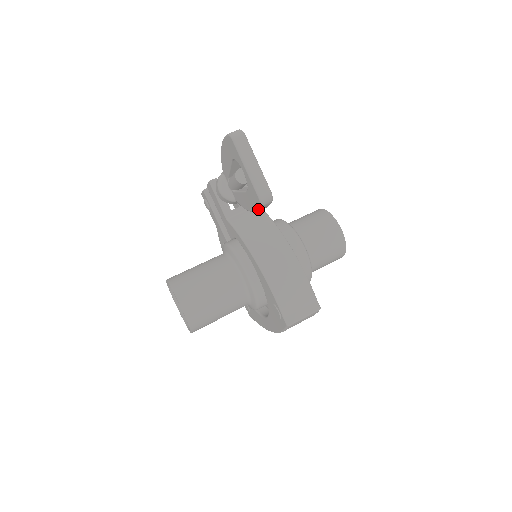
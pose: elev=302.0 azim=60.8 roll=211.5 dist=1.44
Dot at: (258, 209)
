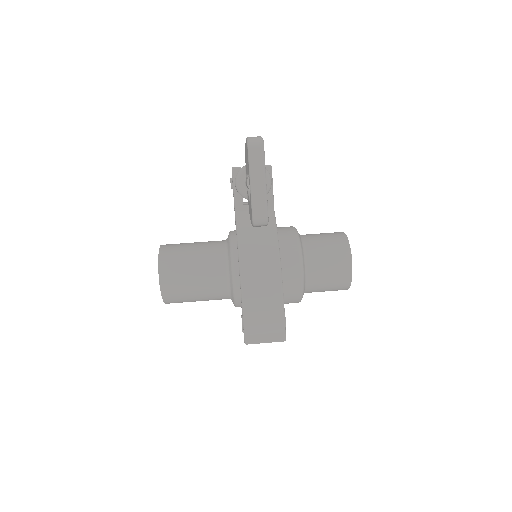
Dot at: (252, 225)
